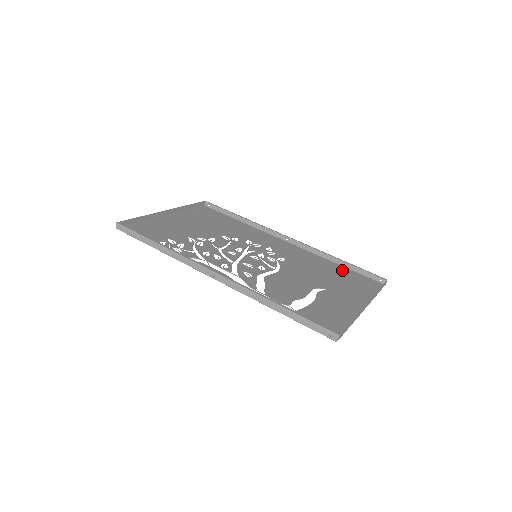
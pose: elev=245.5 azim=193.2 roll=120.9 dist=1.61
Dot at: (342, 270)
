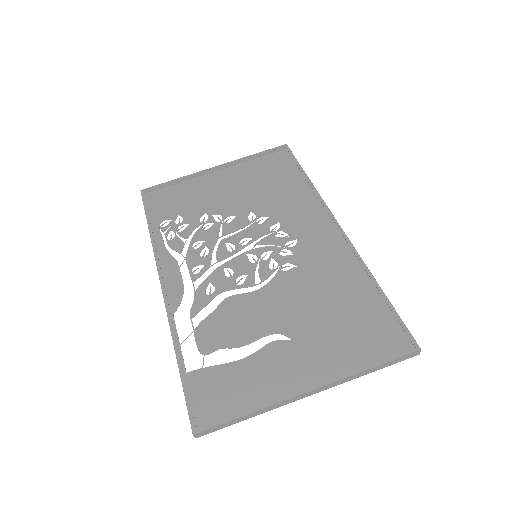
Dot at: (368, 304)
